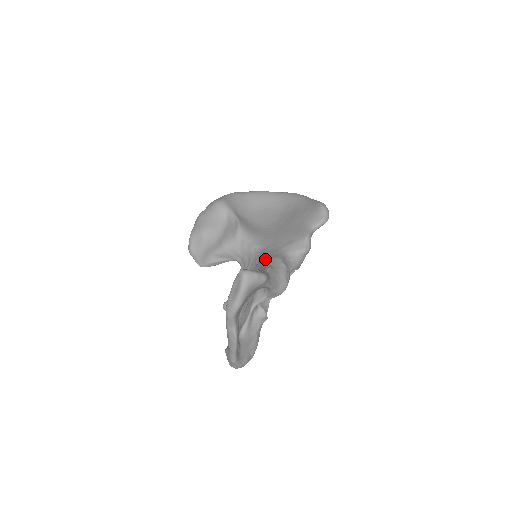
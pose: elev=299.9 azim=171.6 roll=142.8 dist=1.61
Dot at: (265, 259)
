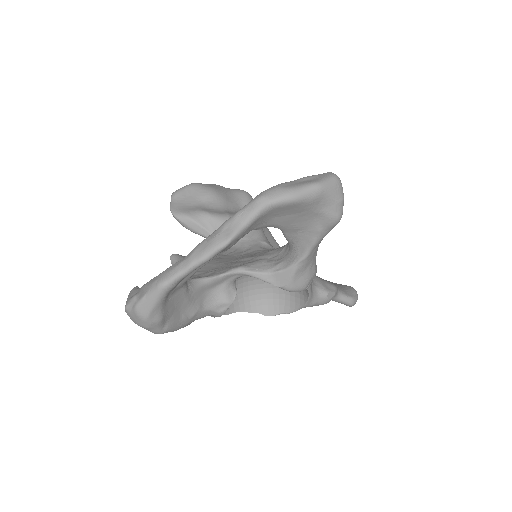
Dot at: occluded
